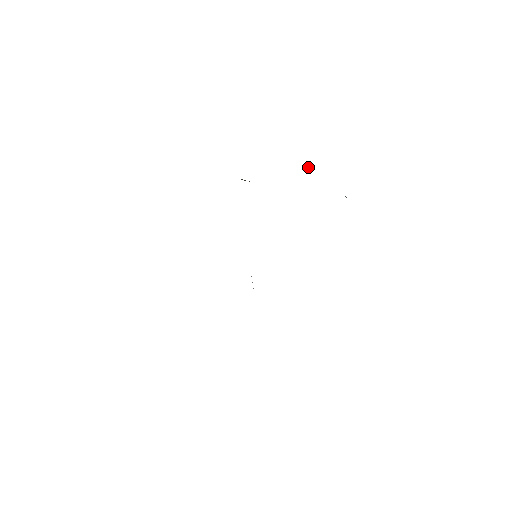
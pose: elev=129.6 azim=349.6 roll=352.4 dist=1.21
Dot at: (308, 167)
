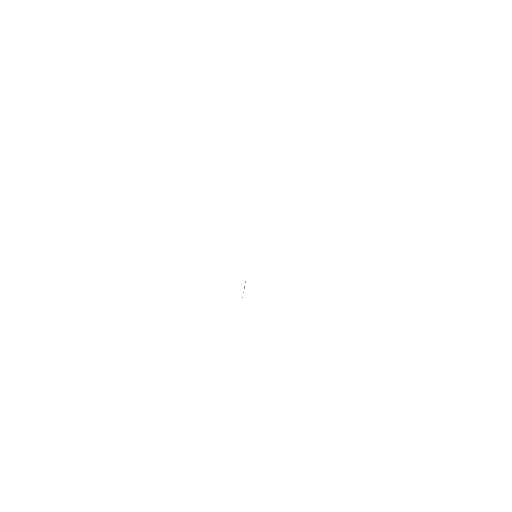
Dot at: occluded
